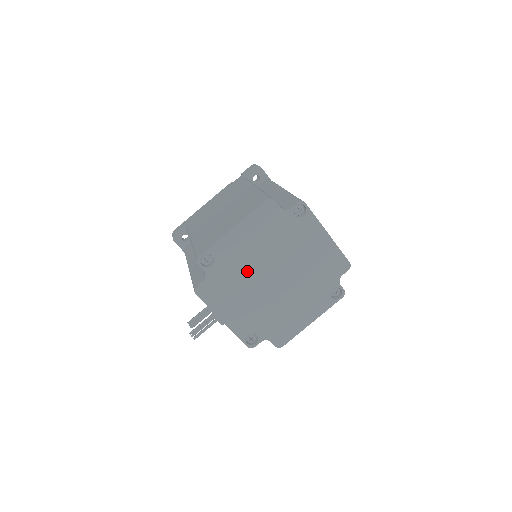
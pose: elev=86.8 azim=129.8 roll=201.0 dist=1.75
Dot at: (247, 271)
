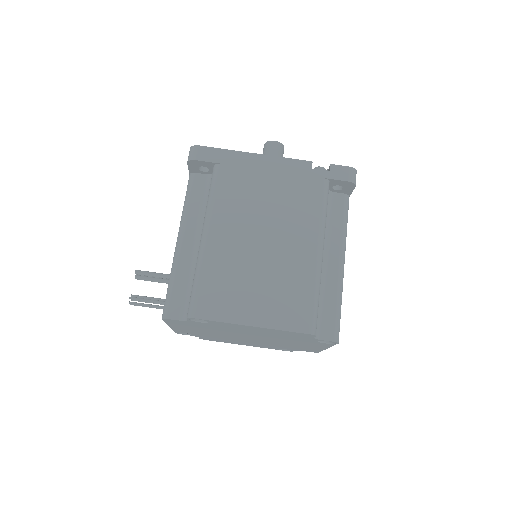
Dot at: (229, 331)
